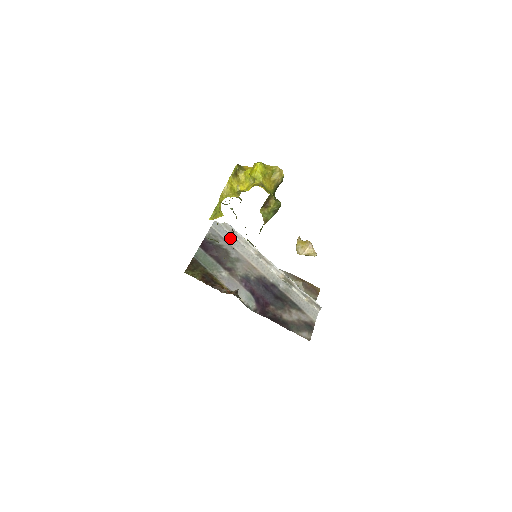
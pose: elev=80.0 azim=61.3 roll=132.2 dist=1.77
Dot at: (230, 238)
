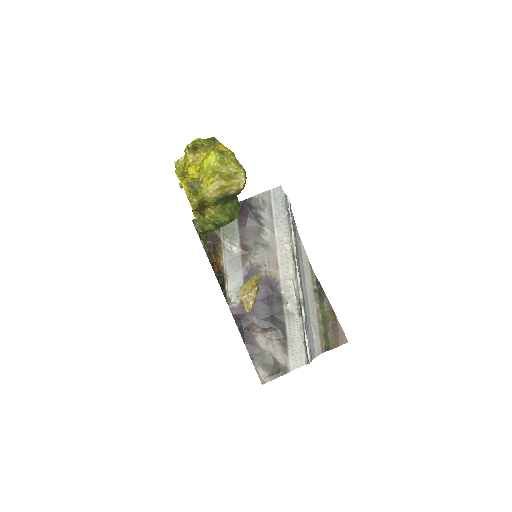
Dot at: (280, 215)
